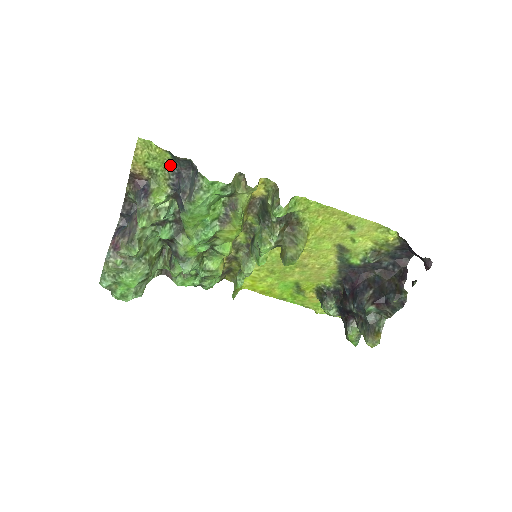
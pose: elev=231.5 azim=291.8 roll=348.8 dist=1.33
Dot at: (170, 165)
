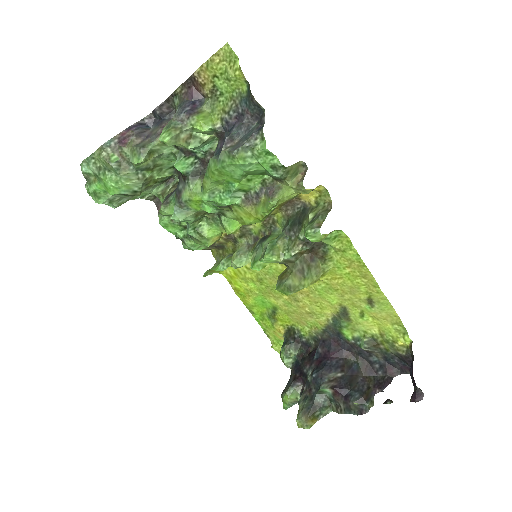
Dot at: (239, 99)
